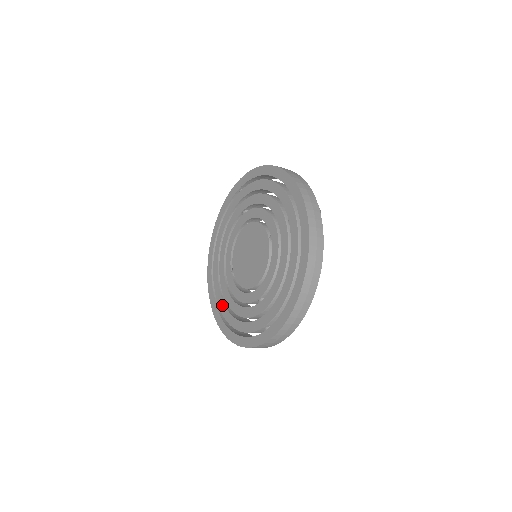
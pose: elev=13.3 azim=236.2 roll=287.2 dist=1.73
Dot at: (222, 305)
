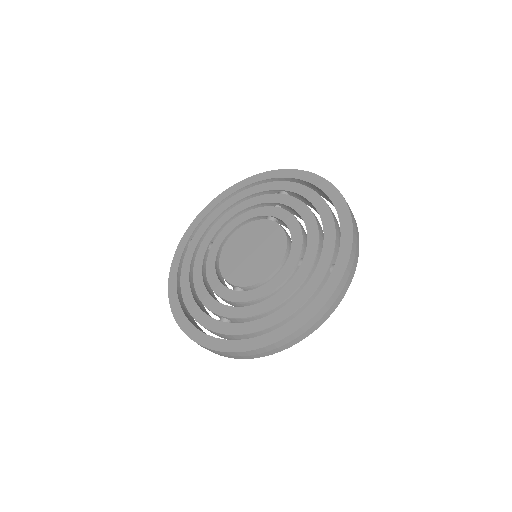
Dot at: (245, 326)
